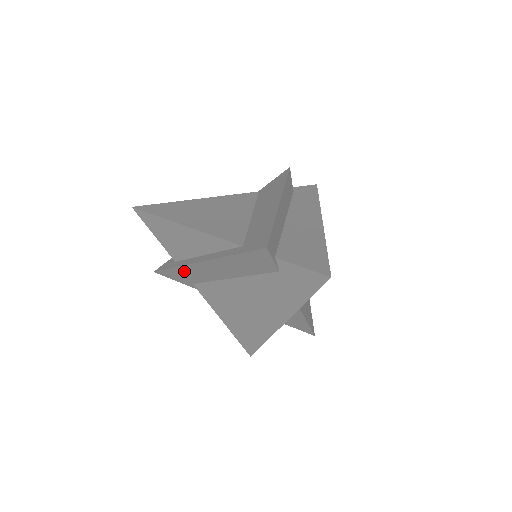
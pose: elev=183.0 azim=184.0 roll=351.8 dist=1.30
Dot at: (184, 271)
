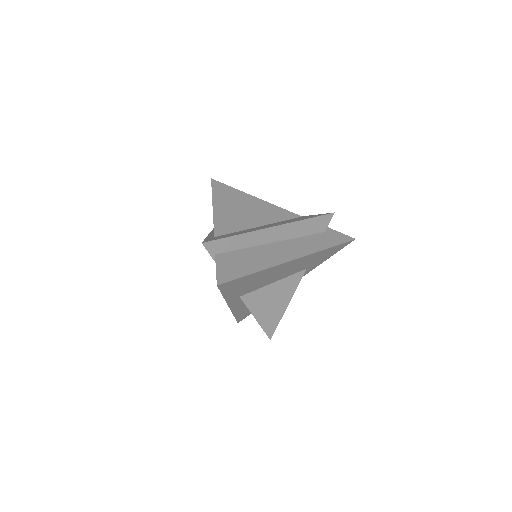
Dot at: occluded
